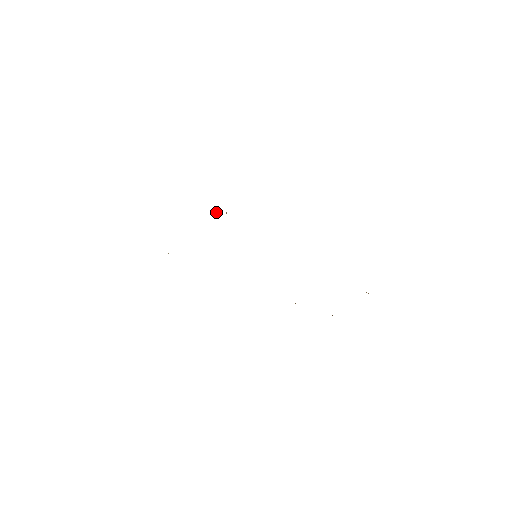
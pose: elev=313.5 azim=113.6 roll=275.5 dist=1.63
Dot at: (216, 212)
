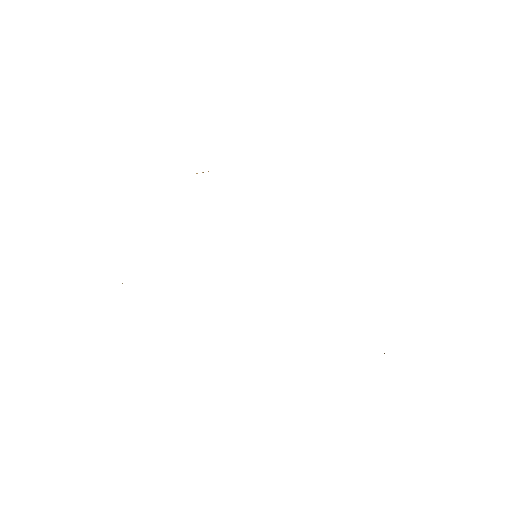
Dot at: occluded
